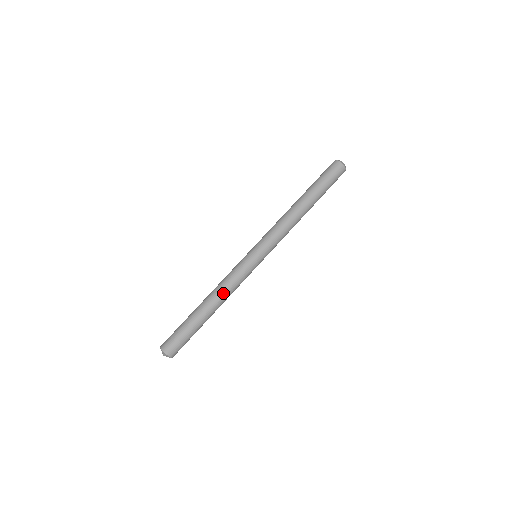
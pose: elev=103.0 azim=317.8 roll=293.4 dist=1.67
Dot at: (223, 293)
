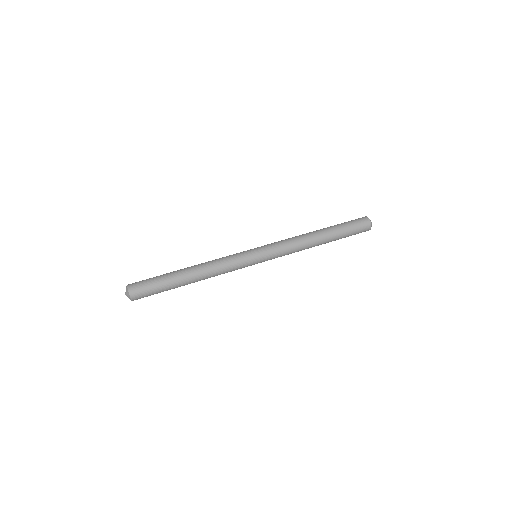
Dot at: (211, 272)
